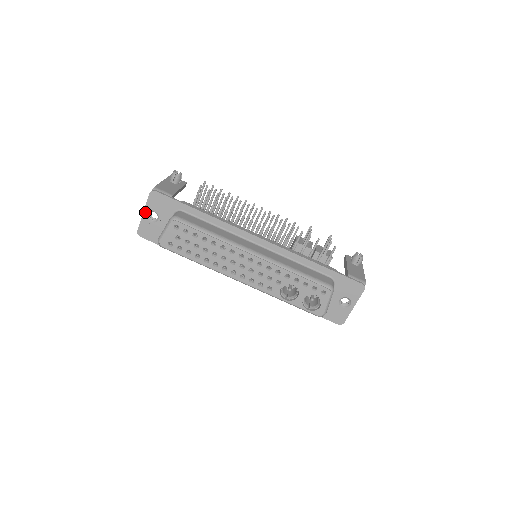
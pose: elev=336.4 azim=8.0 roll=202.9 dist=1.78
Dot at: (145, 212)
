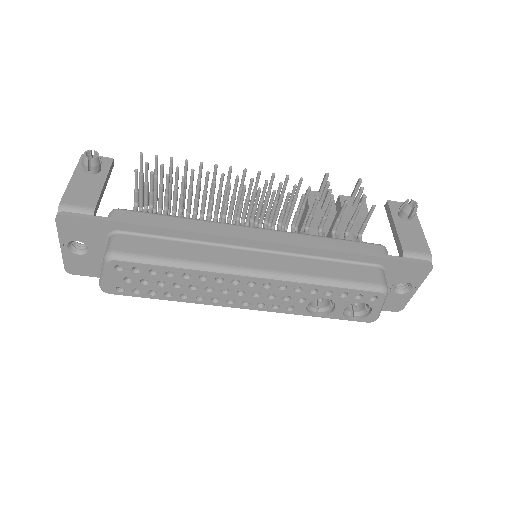
Dot at: (62, 245)
